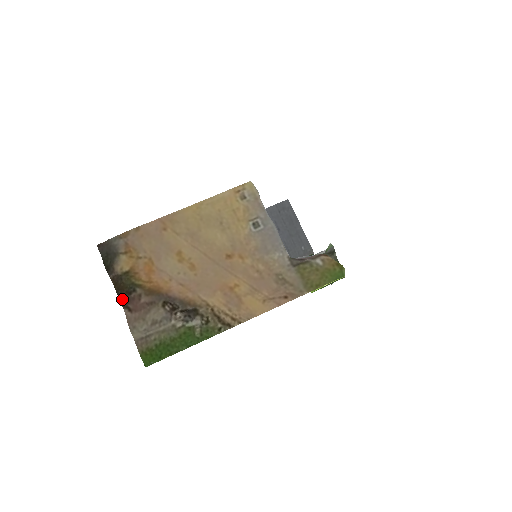
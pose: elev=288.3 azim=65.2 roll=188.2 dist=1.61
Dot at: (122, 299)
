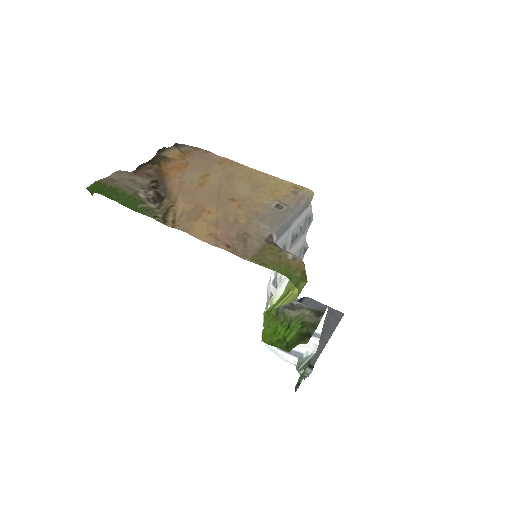
Dot at: (141, 165)
